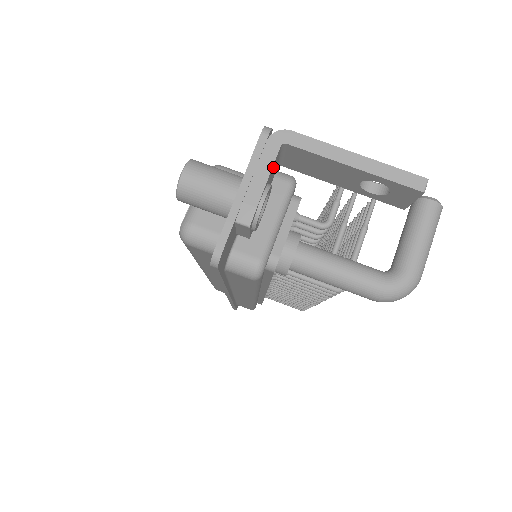
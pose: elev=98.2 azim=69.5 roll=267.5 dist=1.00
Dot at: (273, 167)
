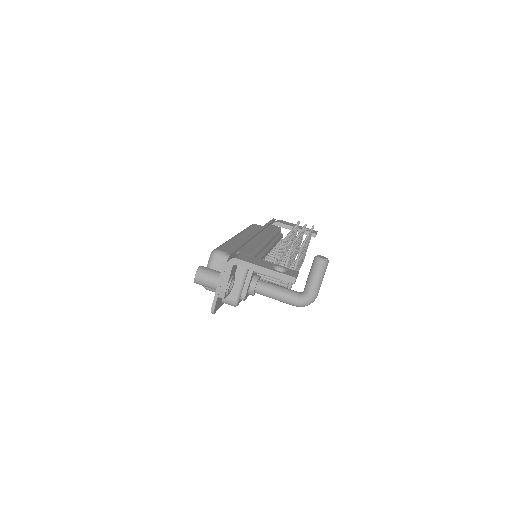
Dot at: (231, 272)
